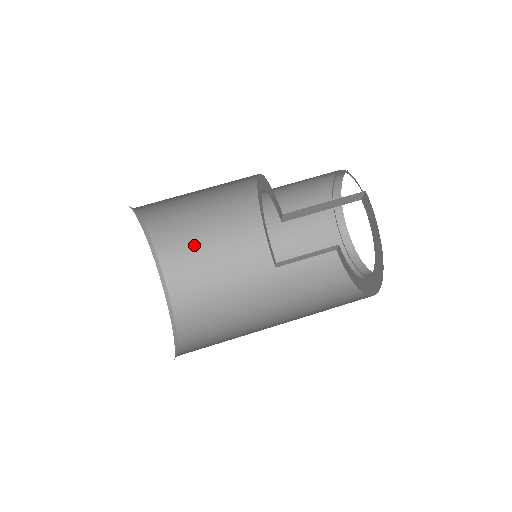
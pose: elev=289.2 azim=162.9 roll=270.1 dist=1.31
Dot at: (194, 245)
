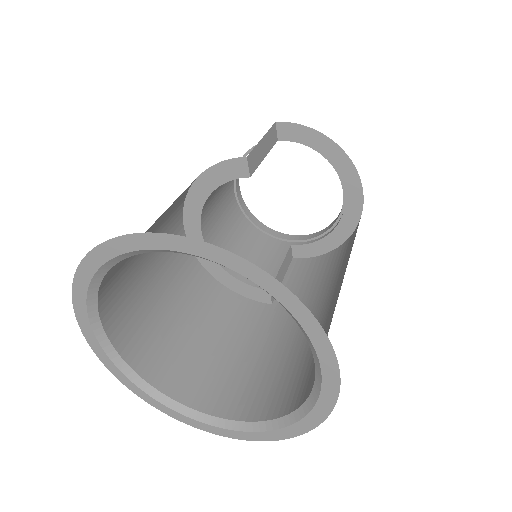
Dot at: (184, 348)
